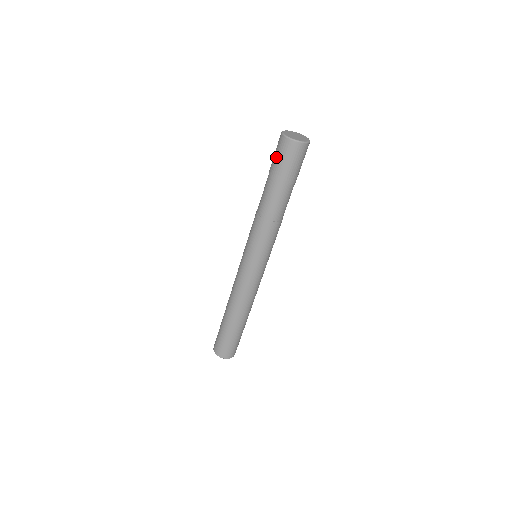
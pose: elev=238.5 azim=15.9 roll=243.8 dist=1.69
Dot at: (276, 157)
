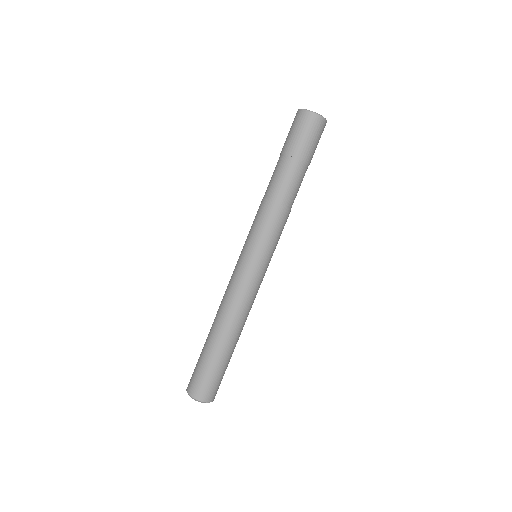
Dot at: (289, 132)
